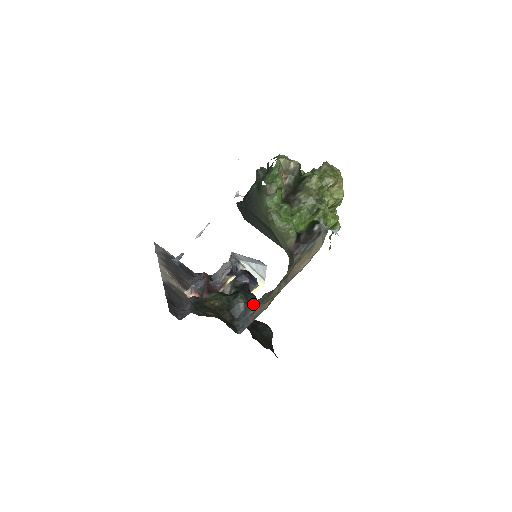
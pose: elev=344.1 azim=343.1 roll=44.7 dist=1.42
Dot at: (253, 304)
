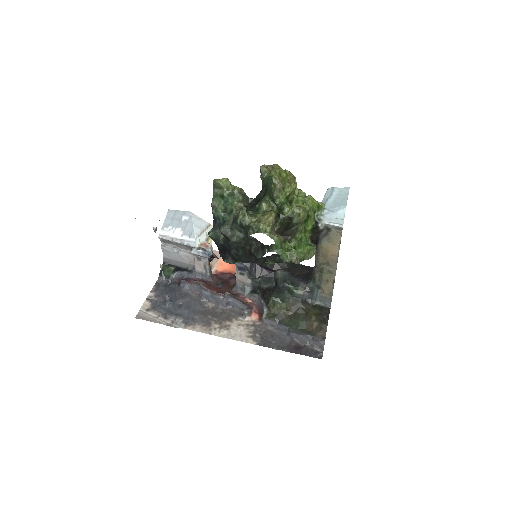
Dot at: (313, 287)
